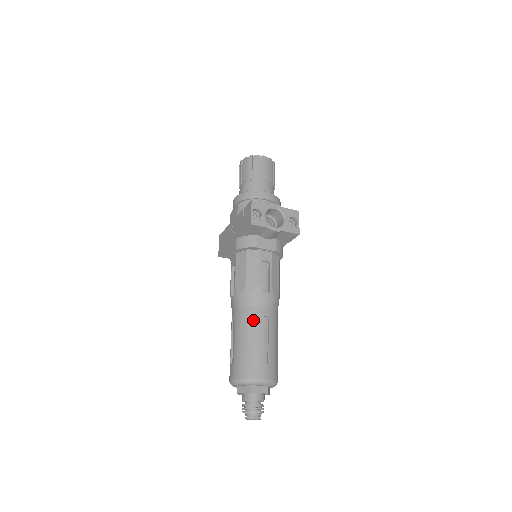
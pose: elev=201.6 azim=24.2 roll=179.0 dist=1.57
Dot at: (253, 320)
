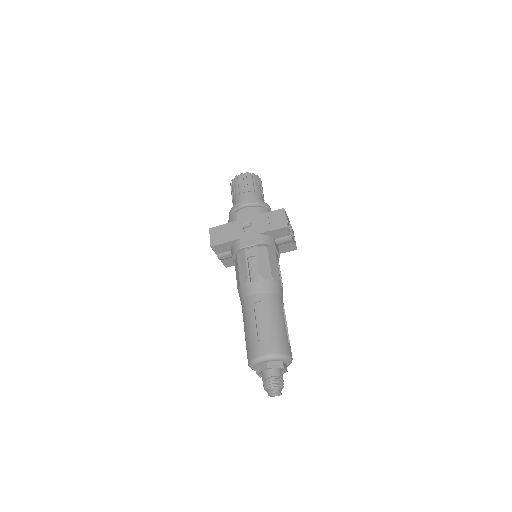
Dot at: (280, 306)
